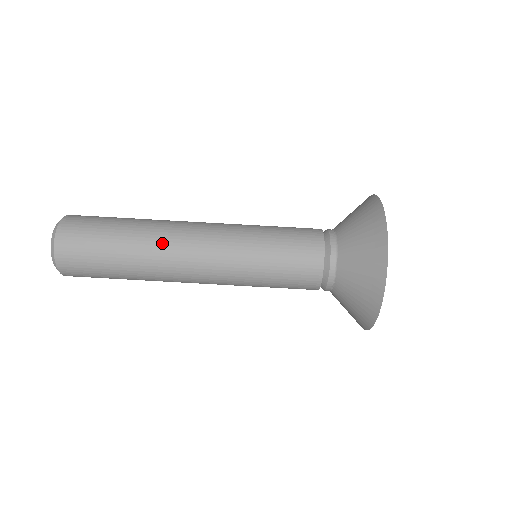
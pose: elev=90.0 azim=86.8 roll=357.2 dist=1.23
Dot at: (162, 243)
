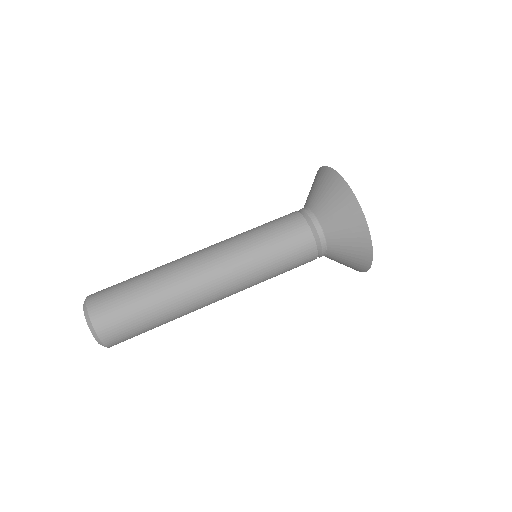
Dot at: (174, 261)
